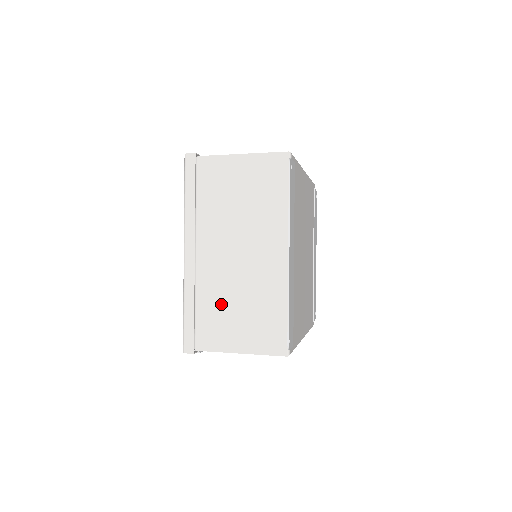
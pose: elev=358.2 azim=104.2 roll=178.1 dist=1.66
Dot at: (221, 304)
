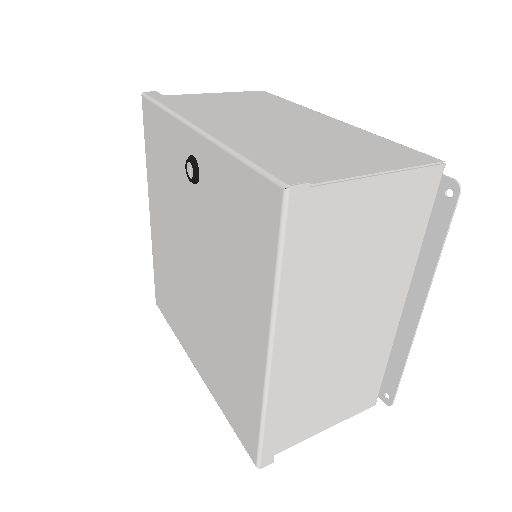
Dot at: (313, 394)
